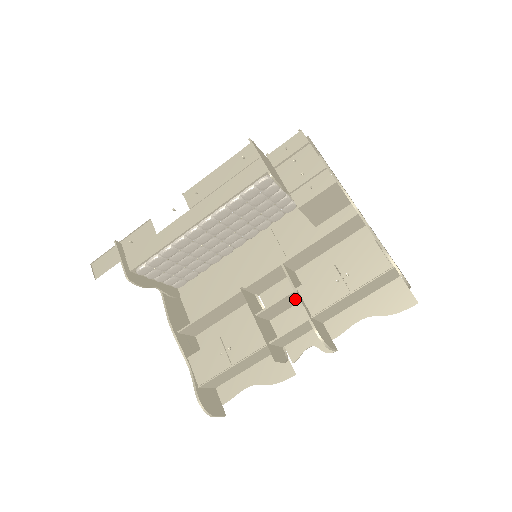
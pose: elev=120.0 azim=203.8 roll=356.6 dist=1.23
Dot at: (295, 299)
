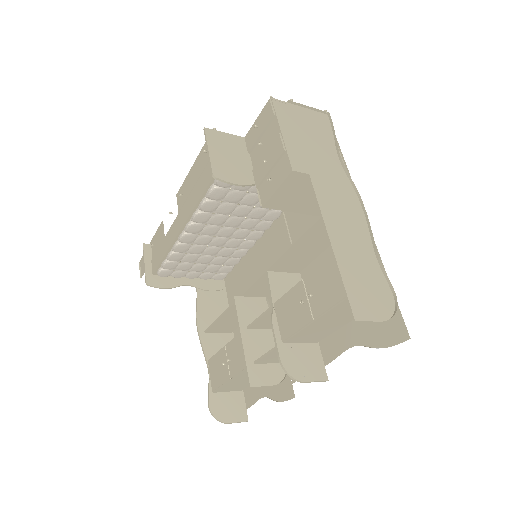
Dot at: occluded
